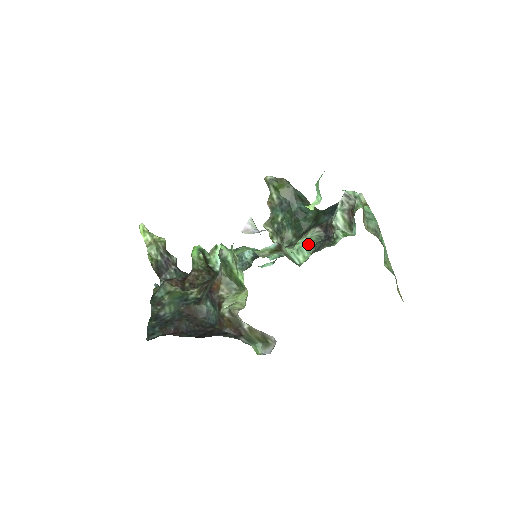
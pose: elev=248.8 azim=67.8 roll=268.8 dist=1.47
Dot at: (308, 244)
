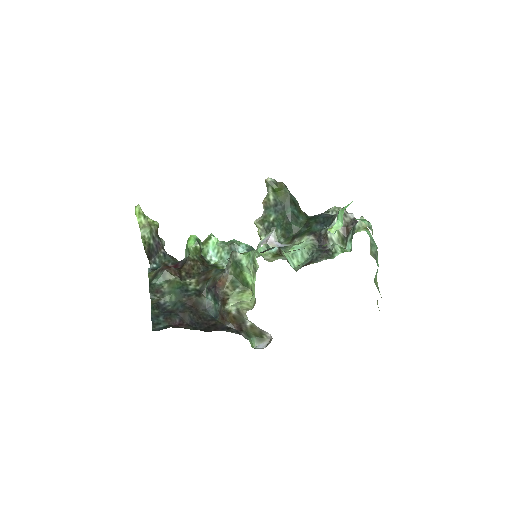
Dot at: (304, 251)
